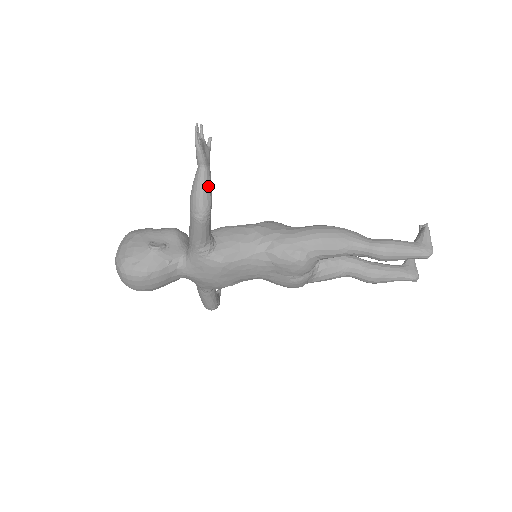
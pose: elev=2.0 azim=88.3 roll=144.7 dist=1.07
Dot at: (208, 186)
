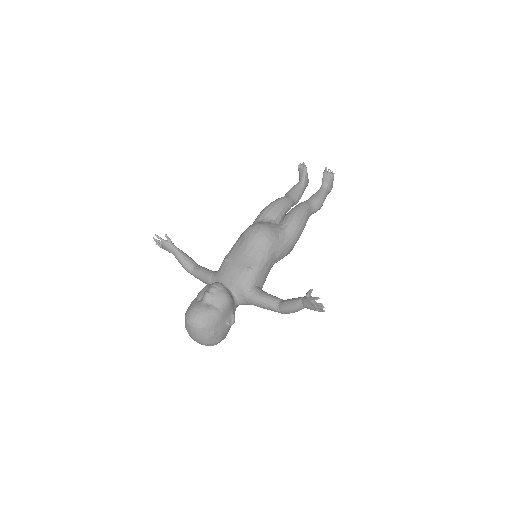
Dot at: occluded
